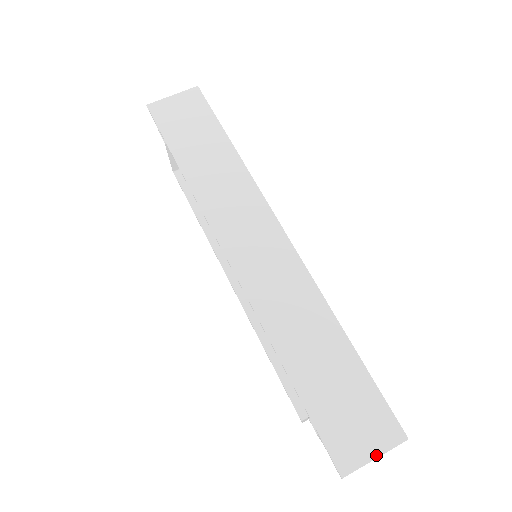
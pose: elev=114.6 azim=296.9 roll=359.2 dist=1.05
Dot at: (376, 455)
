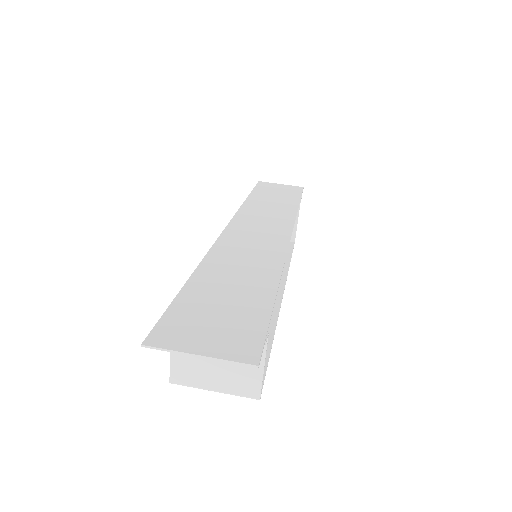
Dot at: (203, 353)
